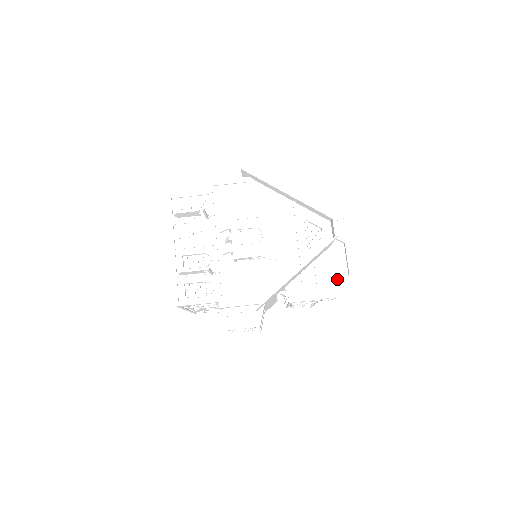
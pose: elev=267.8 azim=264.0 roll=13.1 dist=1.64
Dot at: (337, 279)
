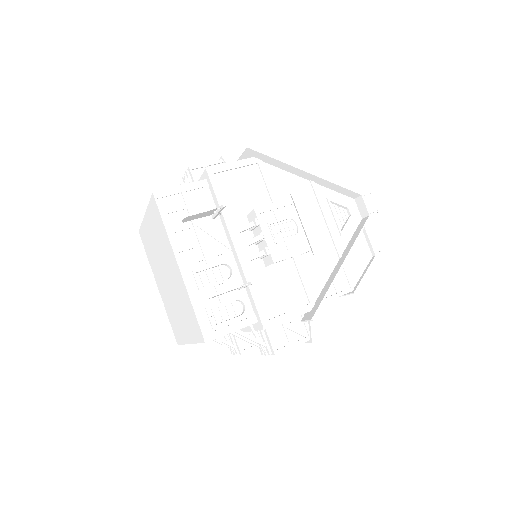
Dot at: (363, 264)
